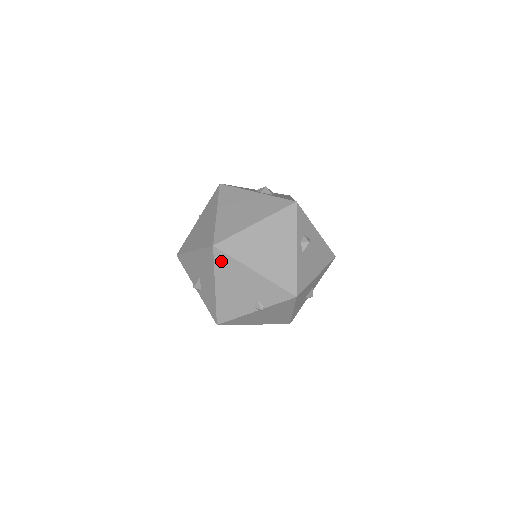
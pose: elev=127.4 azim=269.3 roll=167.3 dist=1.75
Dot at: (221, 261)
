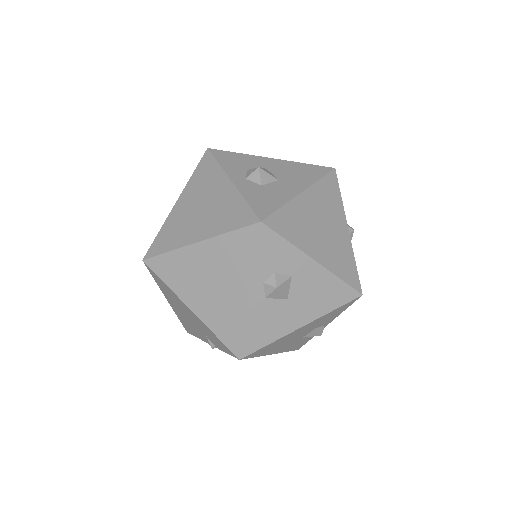
Dot at: (157, 279)
